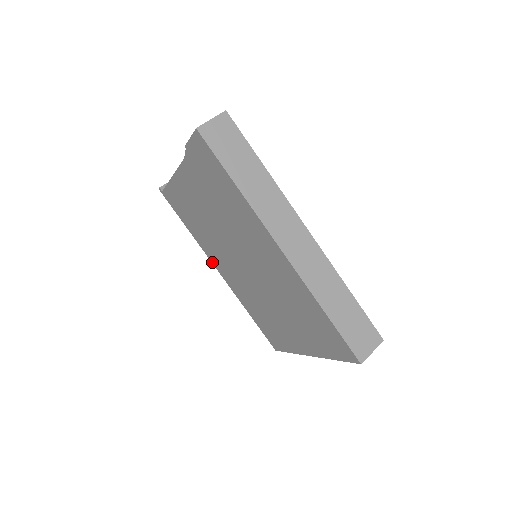
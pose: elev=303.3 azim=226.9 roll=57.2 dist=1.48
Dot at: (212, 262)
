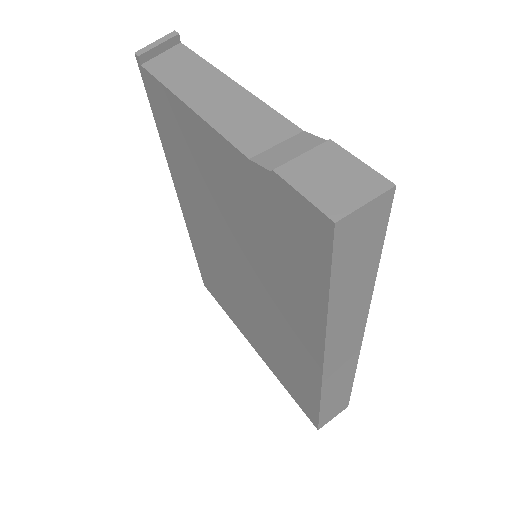
Dot at: (175, 188)
